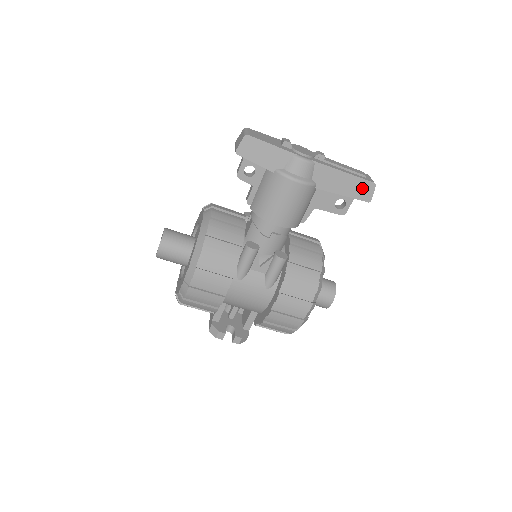
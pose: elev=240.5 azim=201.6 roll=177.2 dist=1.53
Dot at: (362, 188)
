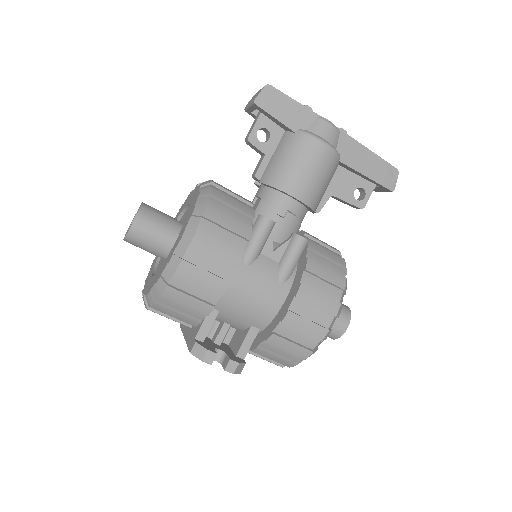
Dot at: (386, 173)
